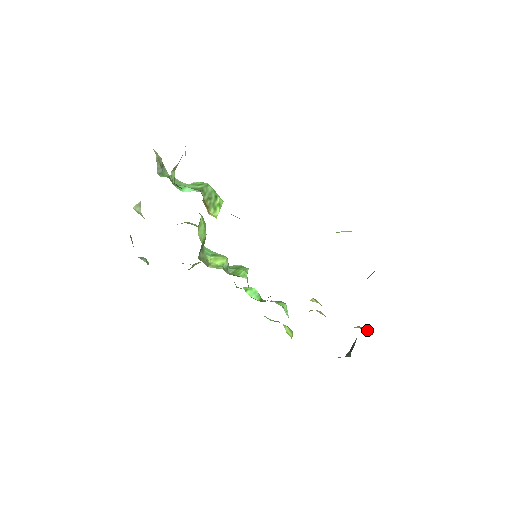
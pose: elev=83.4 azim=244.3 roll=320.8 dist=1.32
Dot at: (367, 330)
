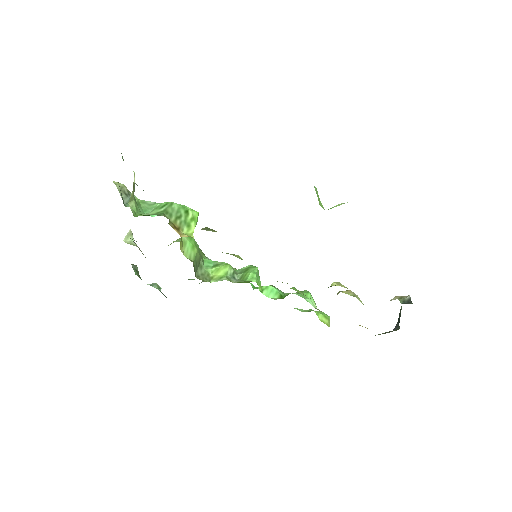
Dot at: (407, 299)
